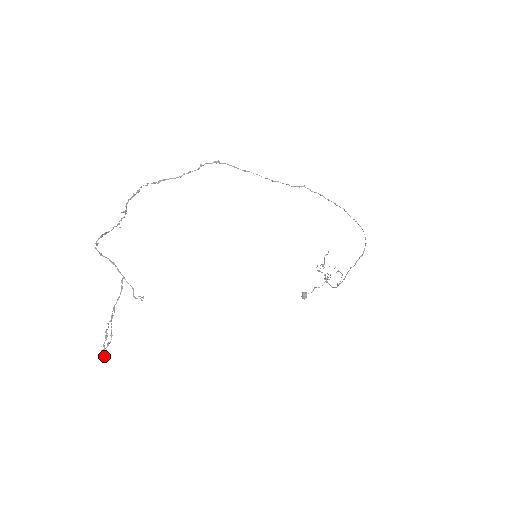
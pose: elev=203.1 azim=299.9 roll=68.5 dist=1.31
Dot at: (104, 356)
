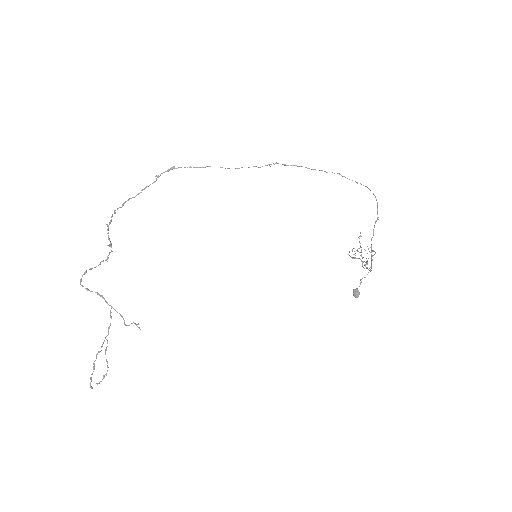
Dot at: (91, 388)
